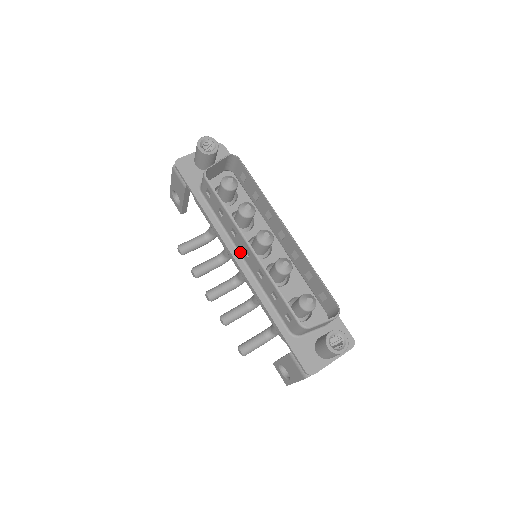
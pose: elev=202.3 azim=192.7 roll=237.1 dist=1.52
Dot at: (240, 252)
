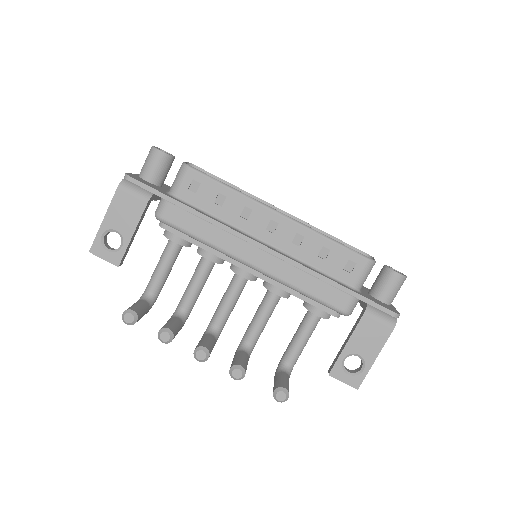
Dot at: (257, 237)
